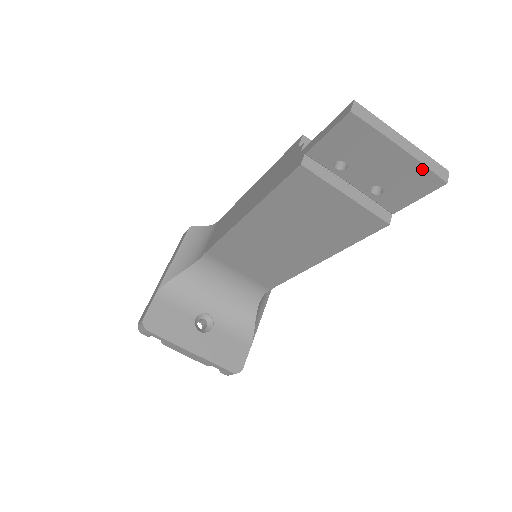
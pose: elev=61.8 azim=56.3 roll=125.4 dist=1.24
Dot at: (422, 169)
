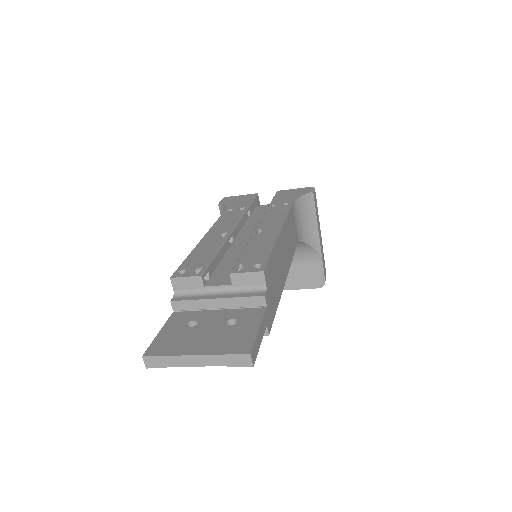
Dot at: (228, 363)
